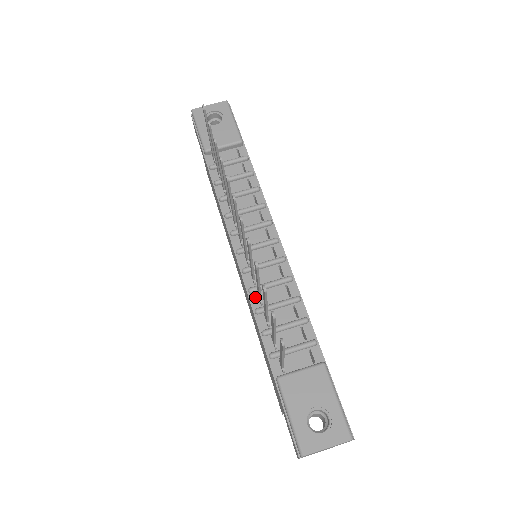
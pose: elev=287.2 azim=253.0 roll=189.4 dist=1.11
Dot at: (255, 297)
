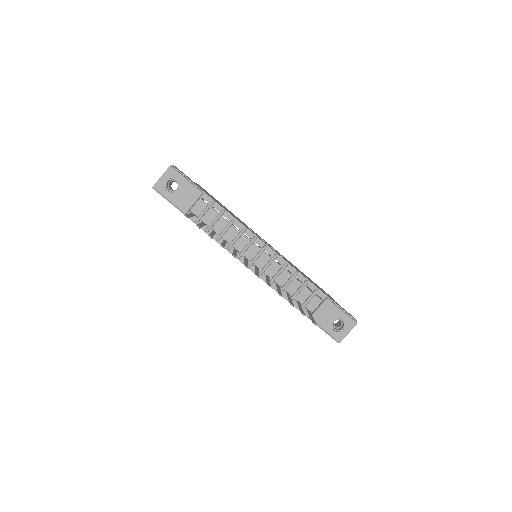
Dot at: (274, 285)
